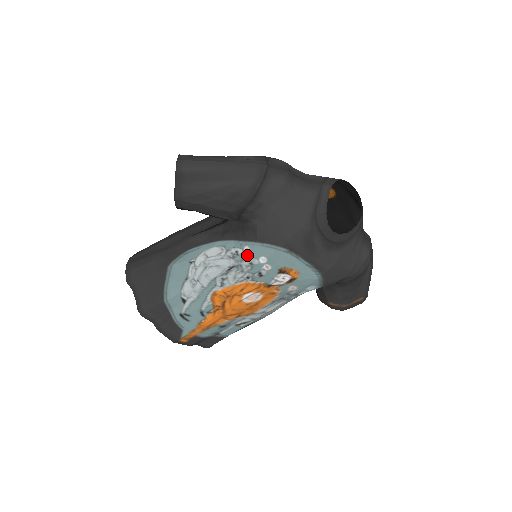
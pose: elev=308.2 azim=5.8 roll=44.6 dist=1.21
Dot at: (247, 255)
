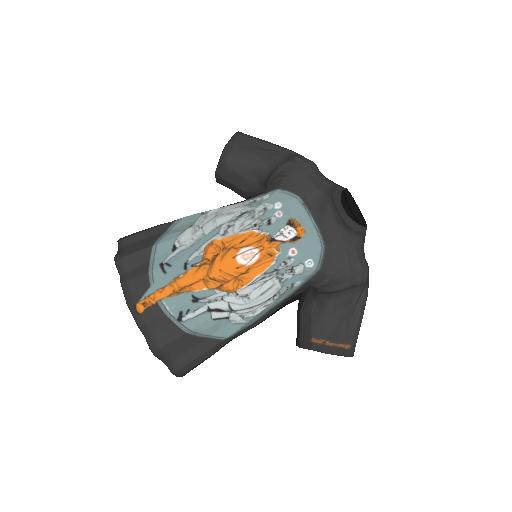
Dot at: (265, 200)
